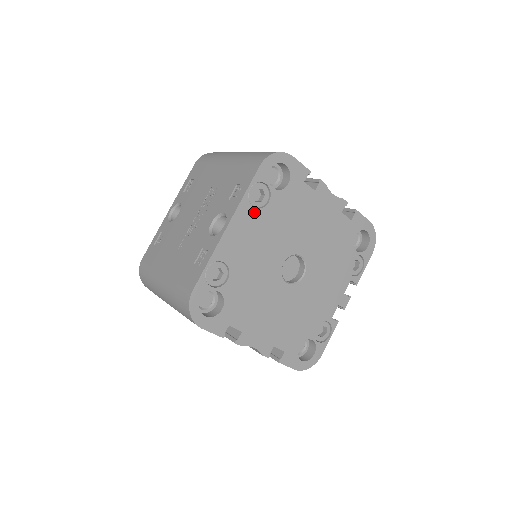
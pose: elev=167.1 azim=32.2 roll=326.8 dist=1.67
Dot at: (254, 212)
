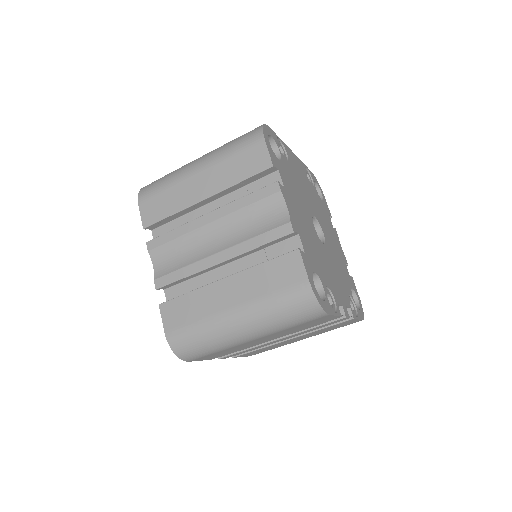
Dot at: (306, 175)
